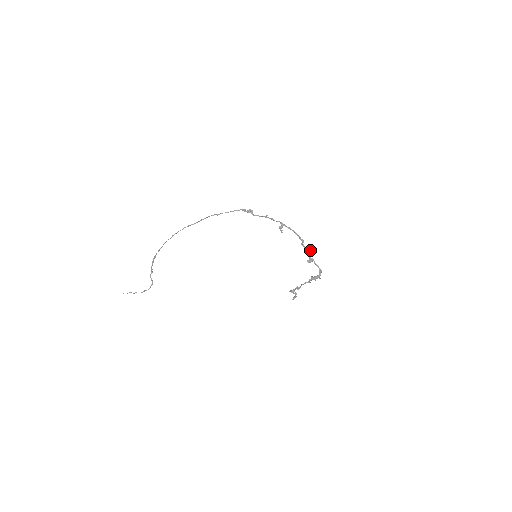
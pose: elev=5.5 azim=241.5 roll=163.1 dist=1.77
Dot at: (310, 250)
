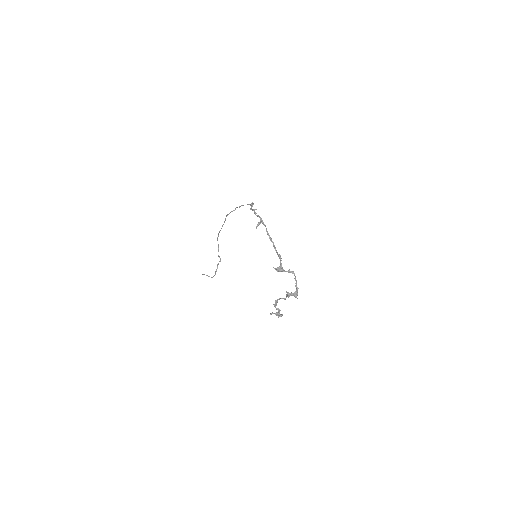
Dot at: (280, 256)
